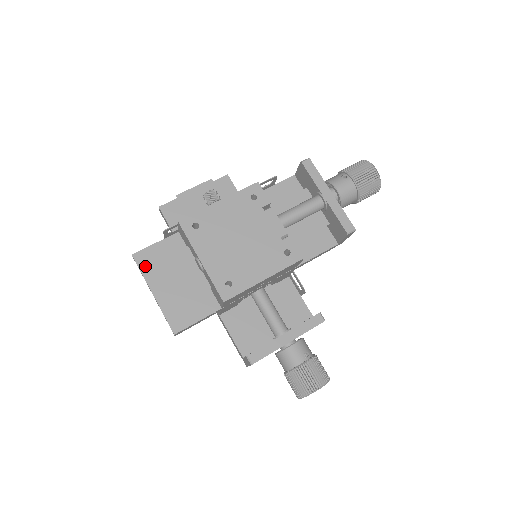
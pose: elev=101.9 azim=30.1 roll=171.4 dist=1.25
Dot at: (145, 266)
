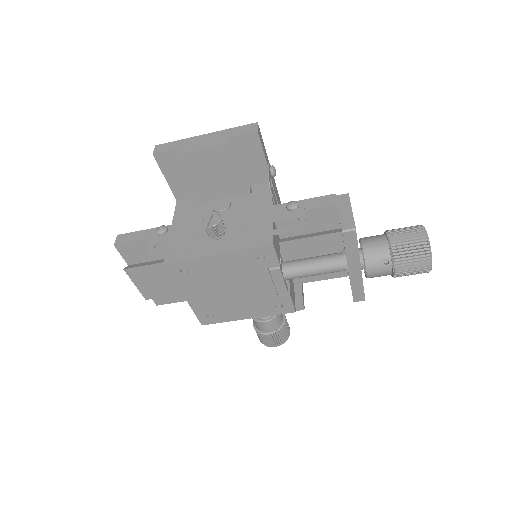
Dot at: (129, 257)
